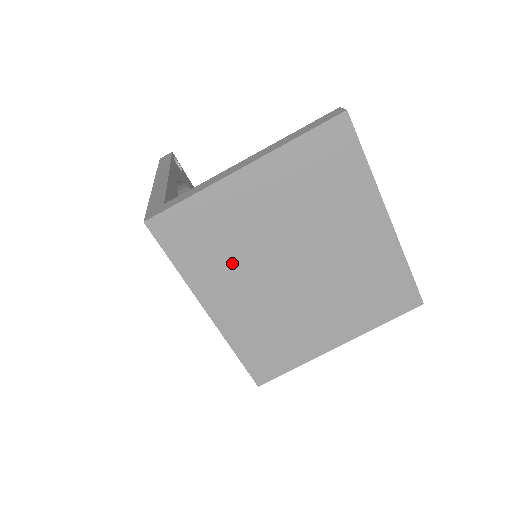
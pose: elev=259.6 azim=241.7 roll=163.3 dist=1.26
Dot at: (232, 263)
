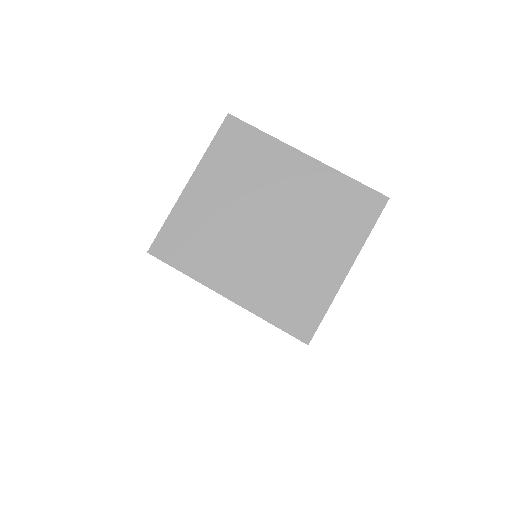
Dot at: (220, 249)
